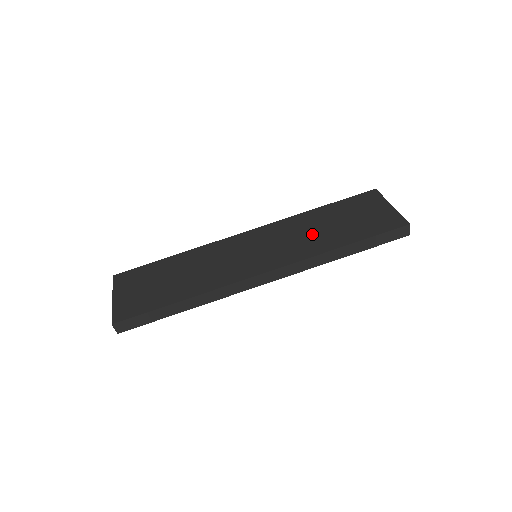
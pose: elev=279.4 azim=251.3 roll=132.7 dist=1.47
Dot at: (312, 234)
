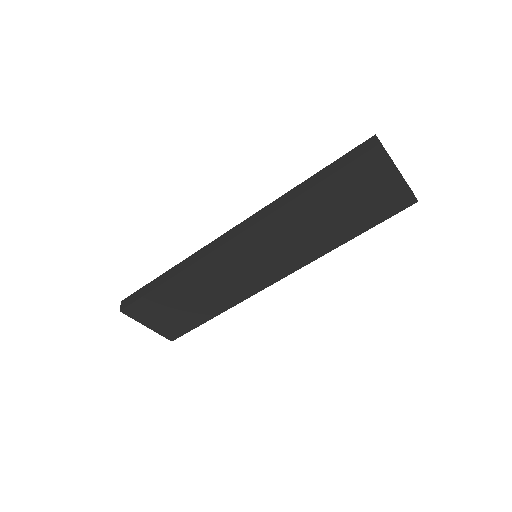
Dot at: (312, 232)
